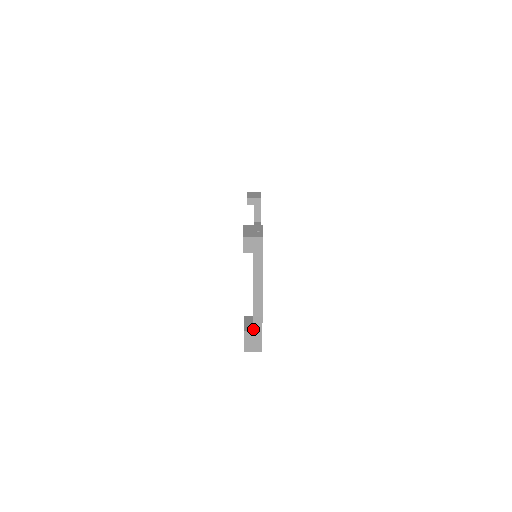
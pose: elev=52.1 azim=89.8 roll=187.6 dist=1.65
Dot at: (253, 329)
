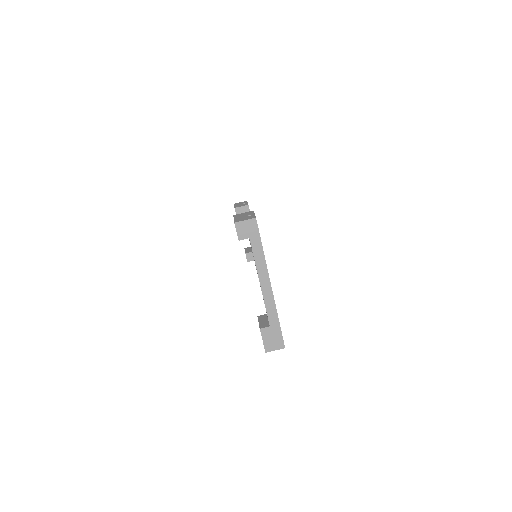
Dot at: (269, 324)
